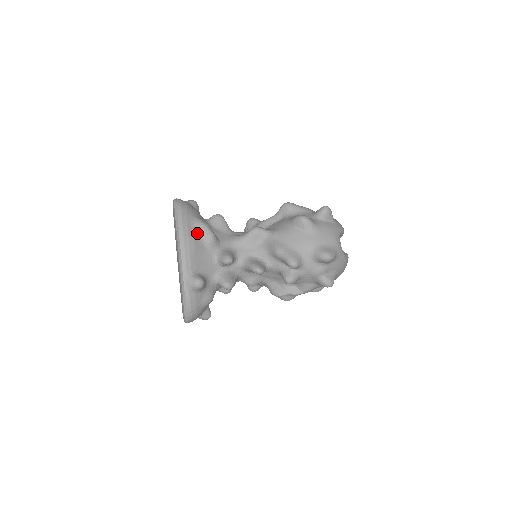
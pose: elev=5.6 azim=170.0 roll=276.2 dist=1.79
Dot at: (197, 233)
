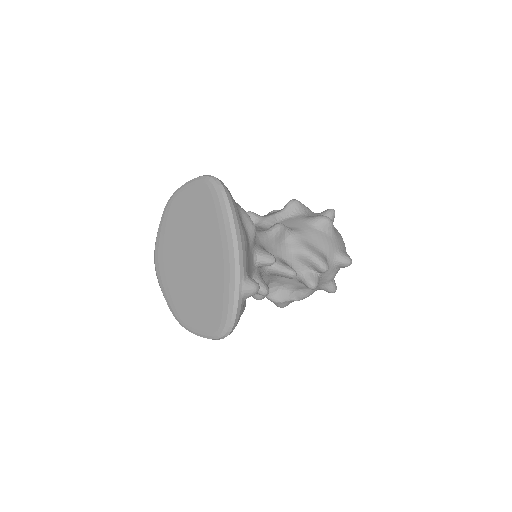
Dot at: (243, 224)
